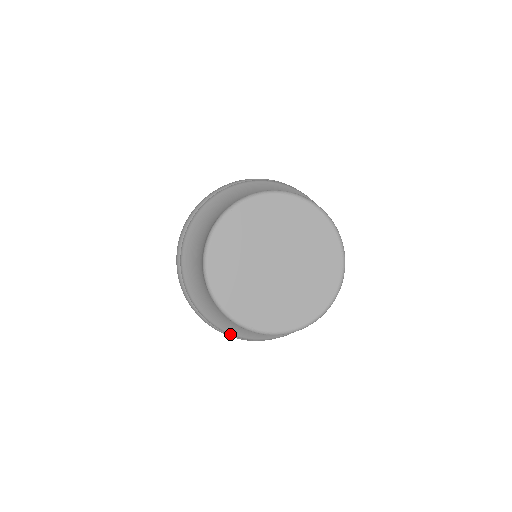
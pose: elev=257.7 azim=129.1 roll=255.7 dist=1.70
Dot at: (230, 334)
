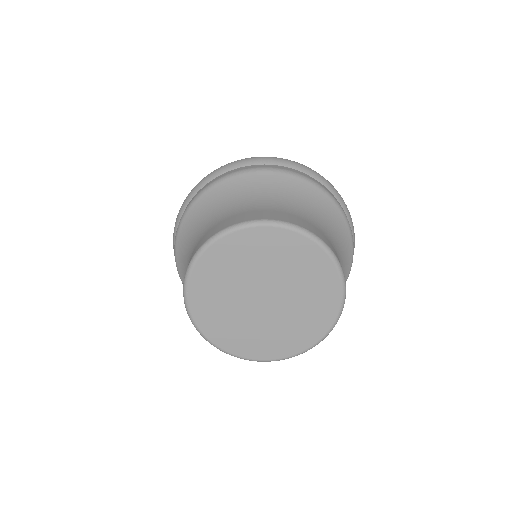
Dot at: occluded
